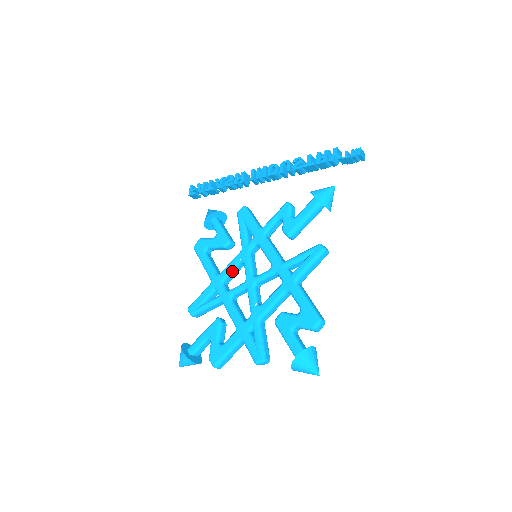
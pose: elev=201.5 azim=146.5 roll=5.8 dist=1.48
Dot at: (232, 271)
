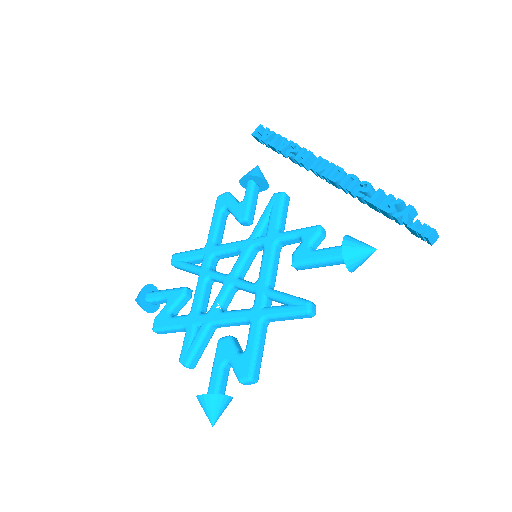
Dot at: (227, 253)
